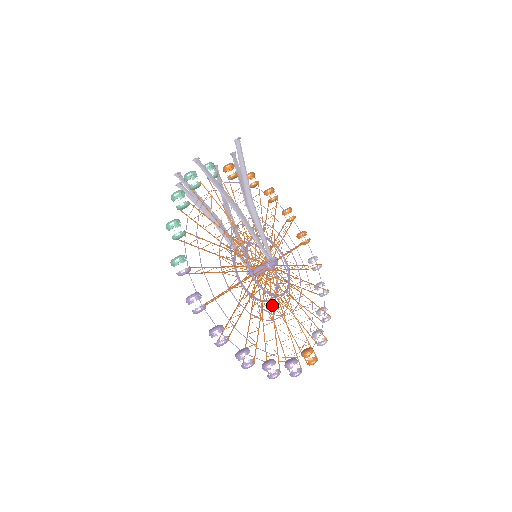
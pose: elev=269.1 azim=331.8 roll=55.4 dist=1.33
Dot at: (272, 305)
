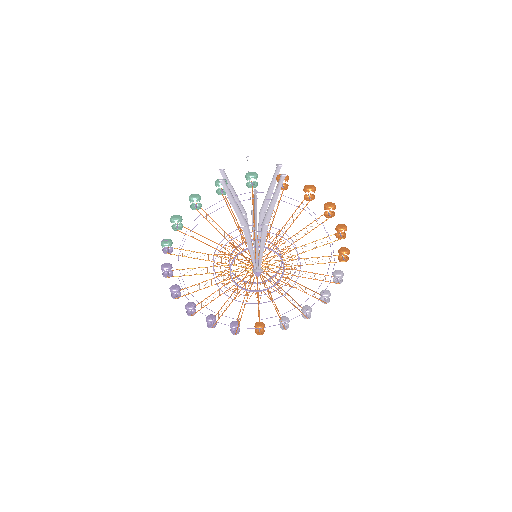
Dot at: occluded
